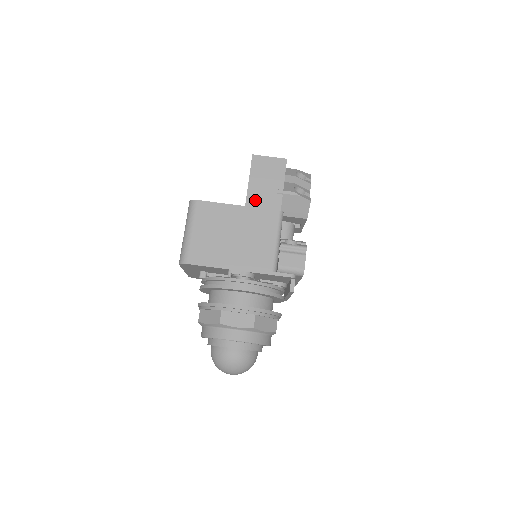
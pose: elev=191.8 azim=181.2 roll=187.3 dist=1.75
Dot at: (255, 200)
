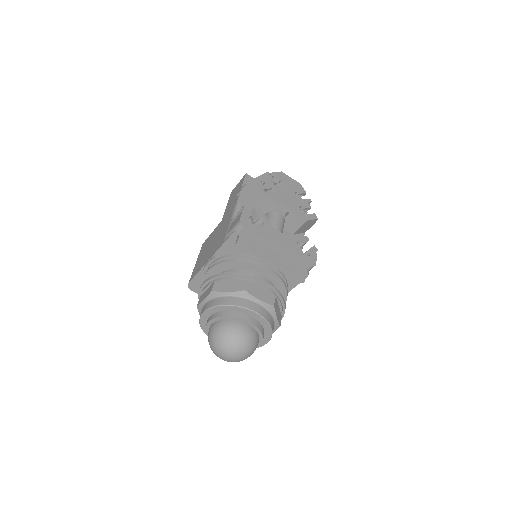
Dot at: (227, 212)
